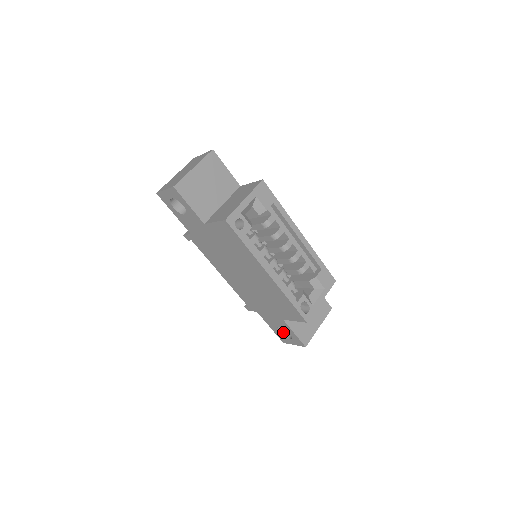
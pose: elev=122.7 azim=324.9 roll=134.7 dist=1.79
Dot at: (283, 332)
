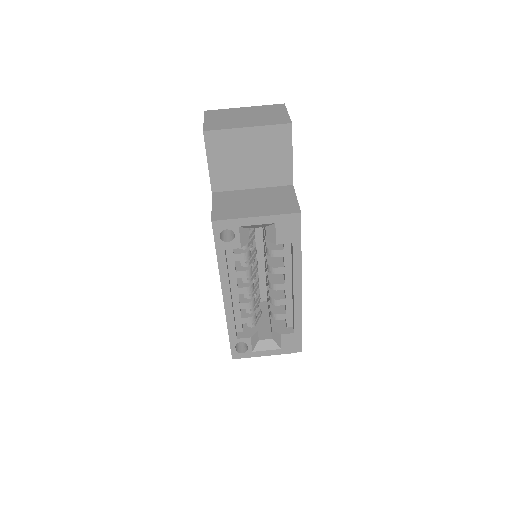
Dot at: occluded
